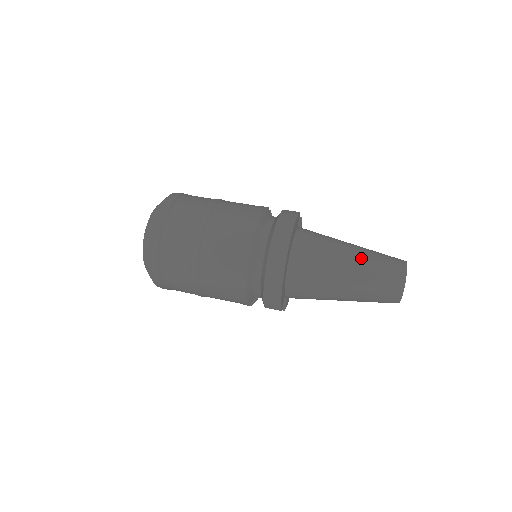
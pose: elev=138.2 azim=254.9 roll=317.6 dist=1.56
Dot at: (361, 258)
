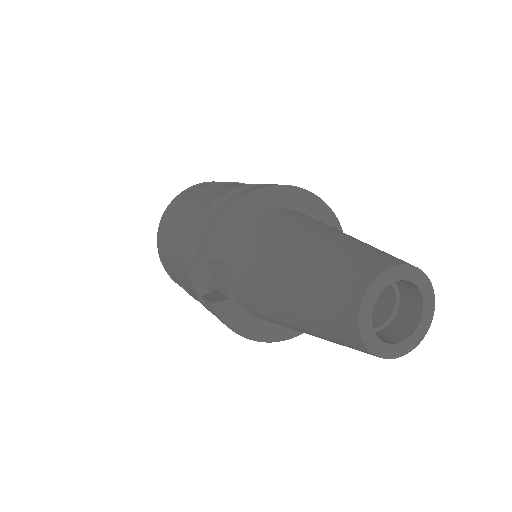
Dot at: occluded
